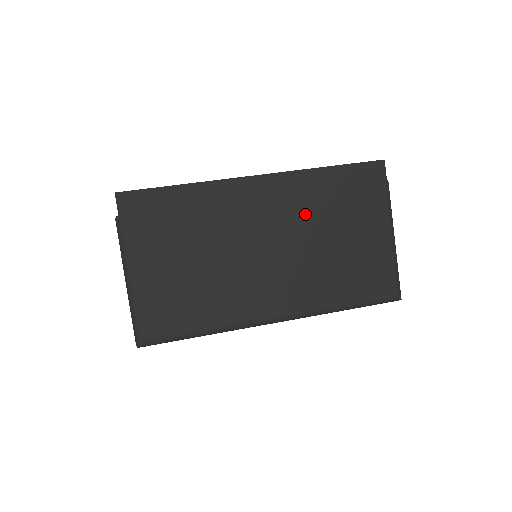
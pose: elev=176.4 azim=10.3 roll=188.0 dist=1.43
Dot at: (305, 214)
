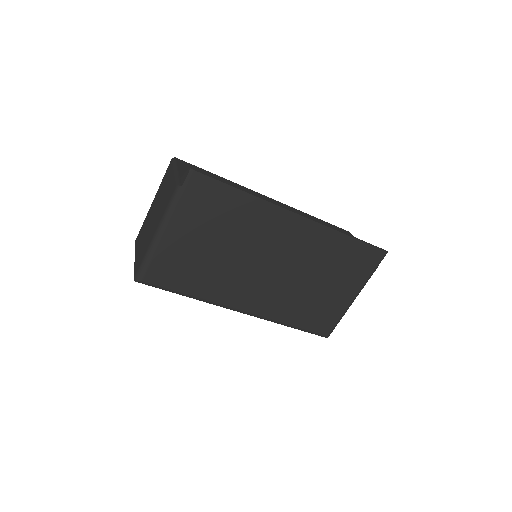
Dot at: (311, 258)
